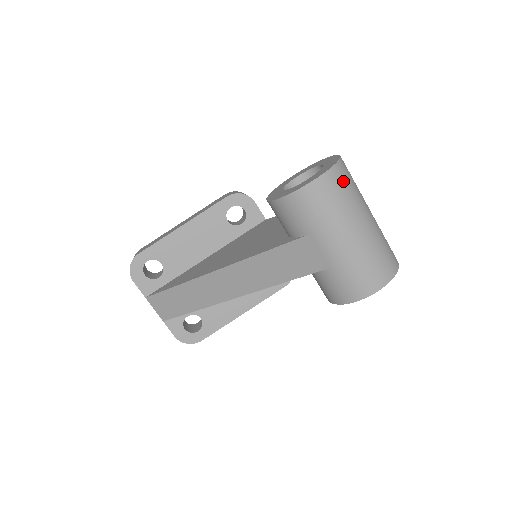
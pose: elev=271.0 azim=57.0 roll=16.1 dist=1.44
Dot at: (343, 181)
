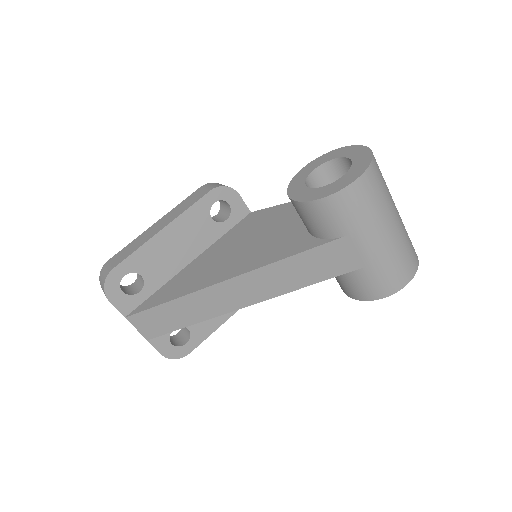
Dot at: (379, 176)
